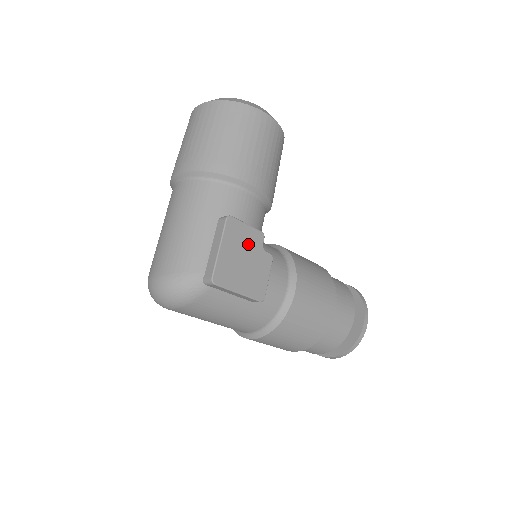
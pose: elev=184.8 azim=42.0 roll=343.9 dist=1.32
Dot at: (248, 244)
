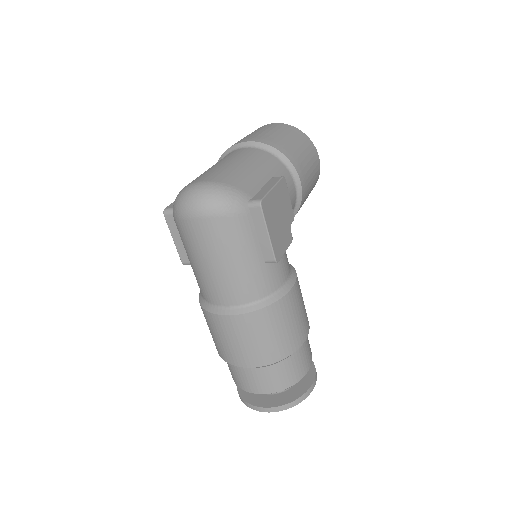
Dot at: (285, 210)
